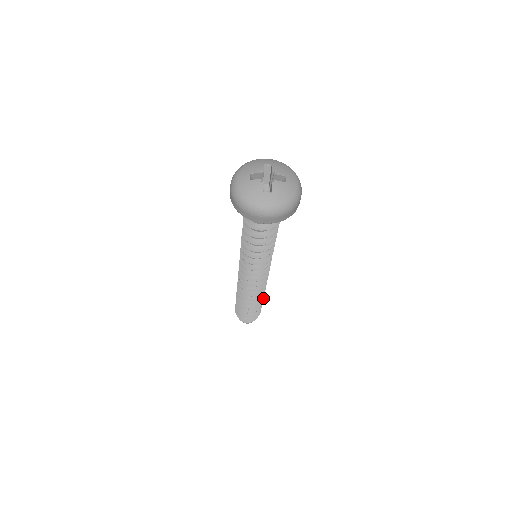
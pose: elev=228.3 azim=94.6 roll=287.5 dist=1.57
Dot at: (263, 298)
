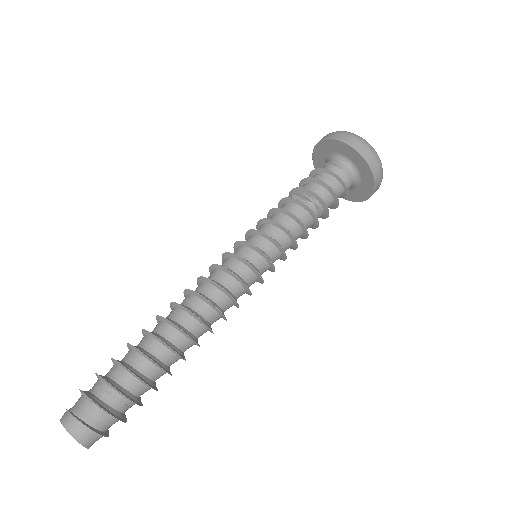
Dot at: occluded
